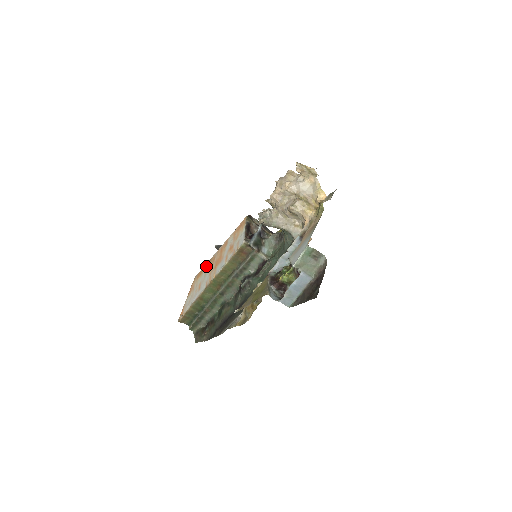
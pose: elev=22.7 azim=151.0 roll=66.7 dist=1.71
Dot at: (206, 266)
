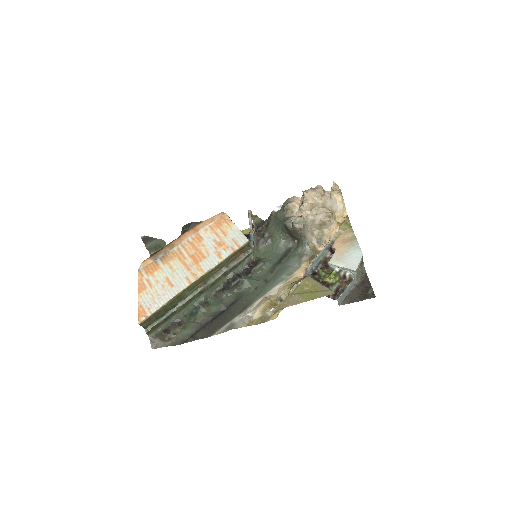
Dot at: (164, 260)
